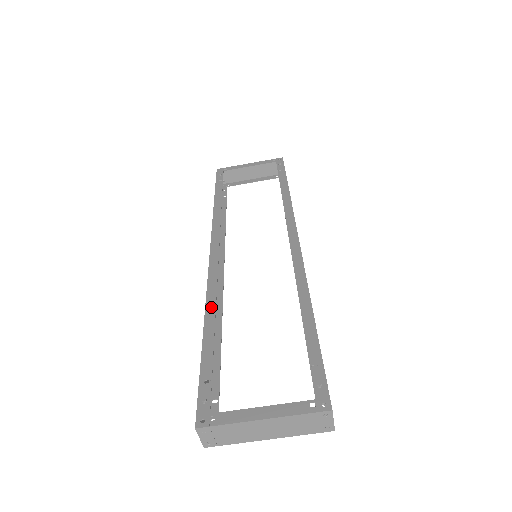
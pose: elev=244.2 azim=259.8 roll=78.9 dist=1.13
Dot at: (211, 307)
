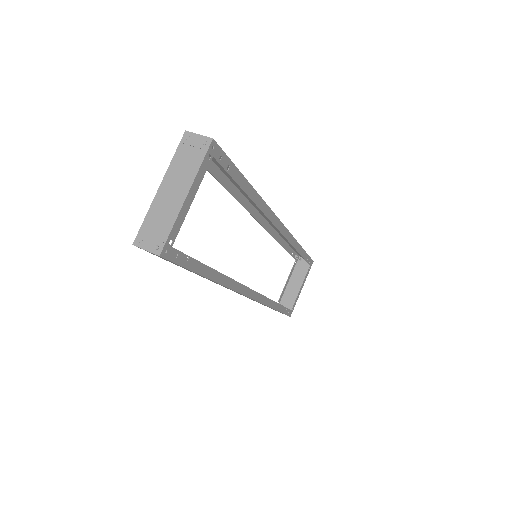
Dot at: occluded
